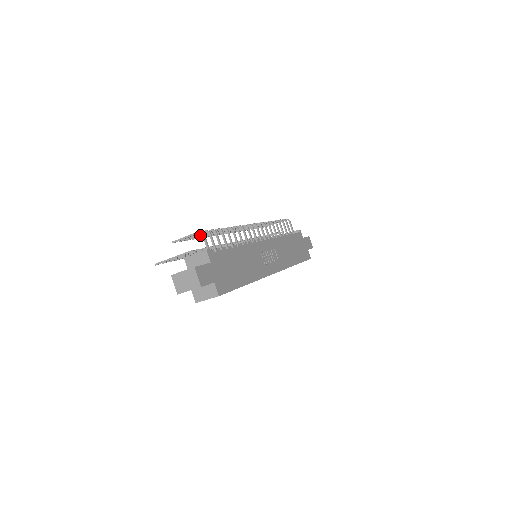
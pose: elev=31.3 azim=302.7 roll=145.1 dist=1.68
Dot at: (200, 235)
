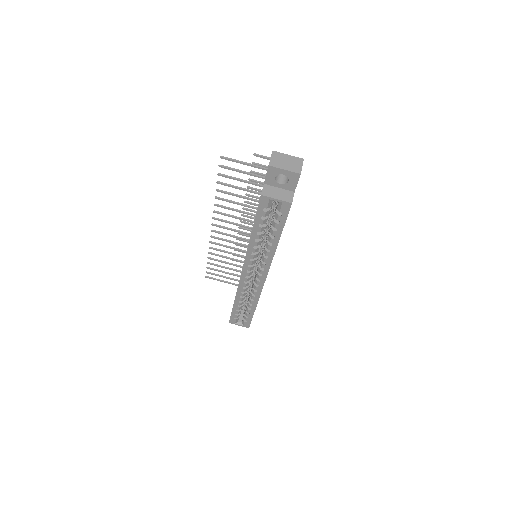
Dot at: occluded
